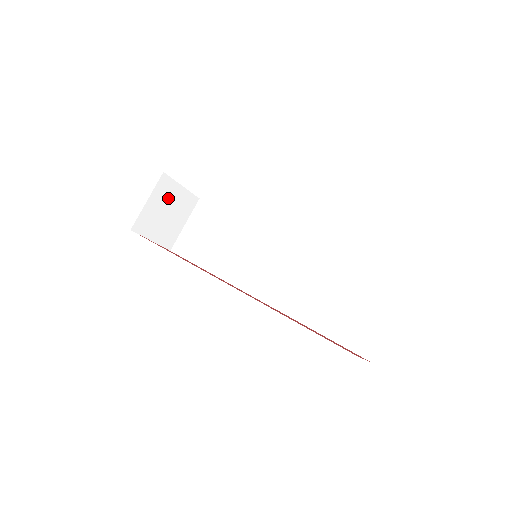
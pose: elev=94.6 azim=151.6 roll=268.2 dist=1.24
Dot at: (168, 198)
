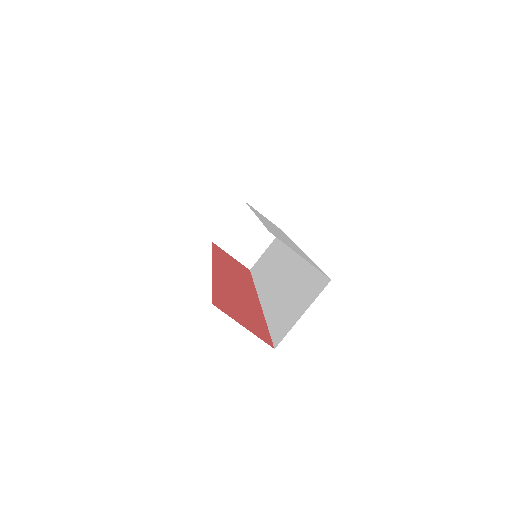
Dot at: (249, 223)
